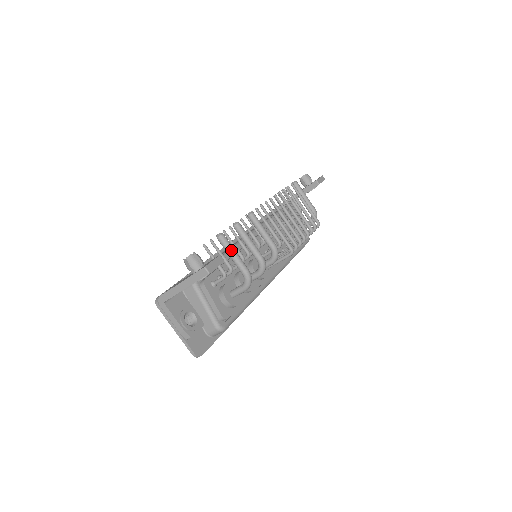
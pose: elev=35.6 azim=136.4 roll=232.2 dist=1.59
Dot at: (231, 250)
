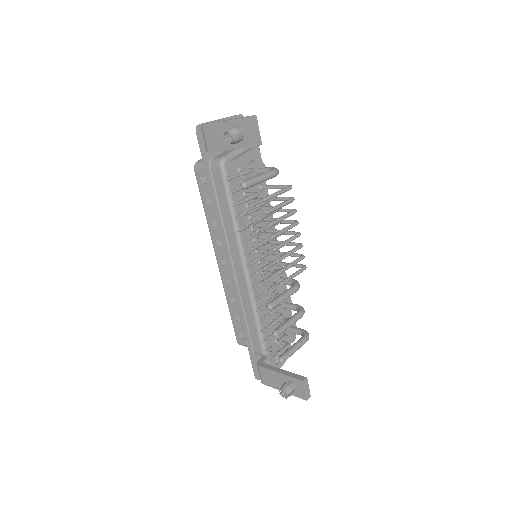
Dot at: occluded
